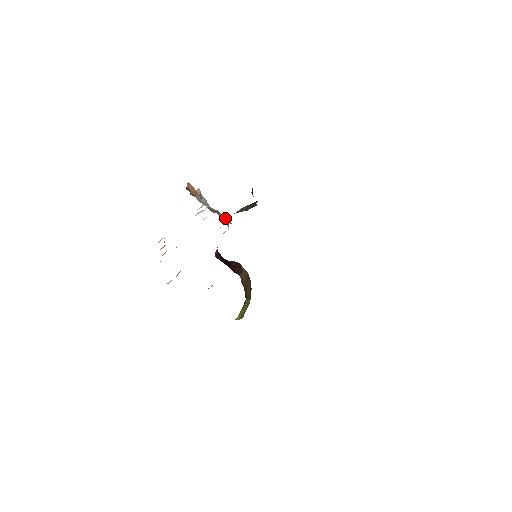
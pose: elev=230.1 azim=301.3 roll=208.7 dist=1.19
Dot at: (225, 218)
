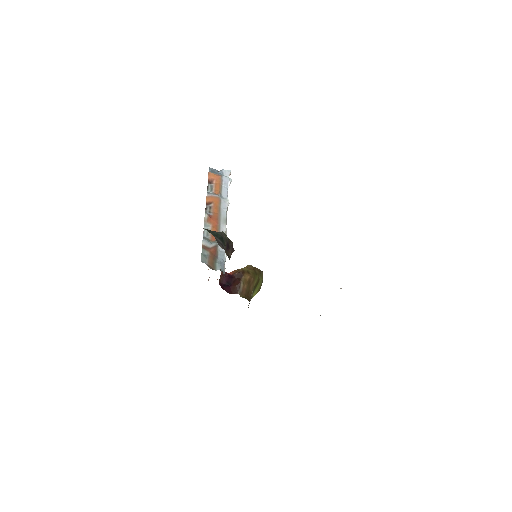
Dot at: occluded
